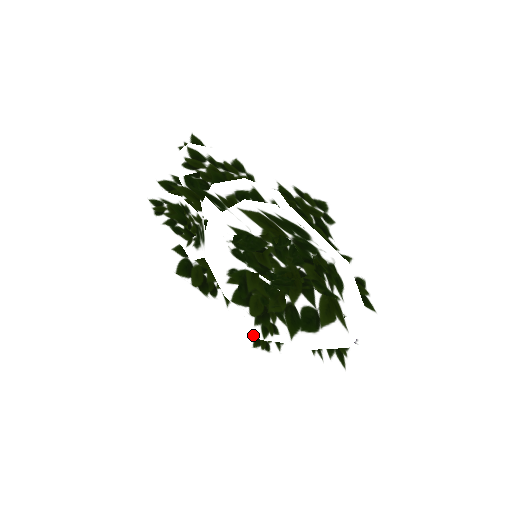
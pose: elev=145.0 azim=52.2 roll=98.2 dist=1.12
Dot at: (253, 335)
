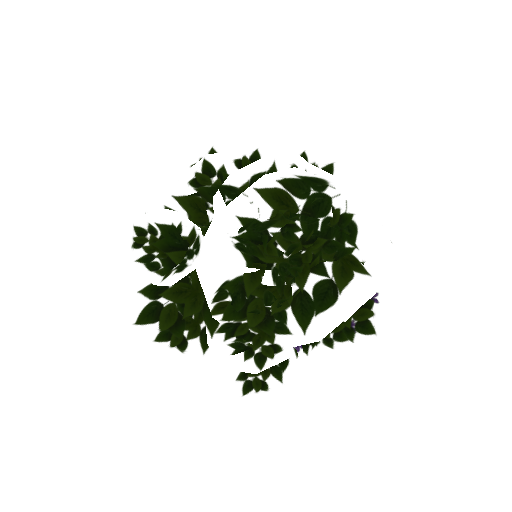
Dot at: (241, 379)
